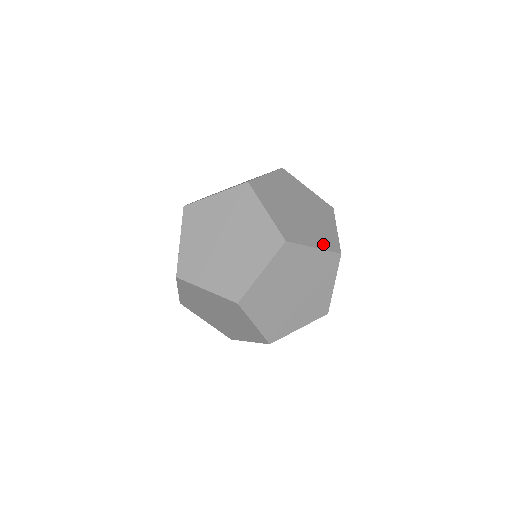
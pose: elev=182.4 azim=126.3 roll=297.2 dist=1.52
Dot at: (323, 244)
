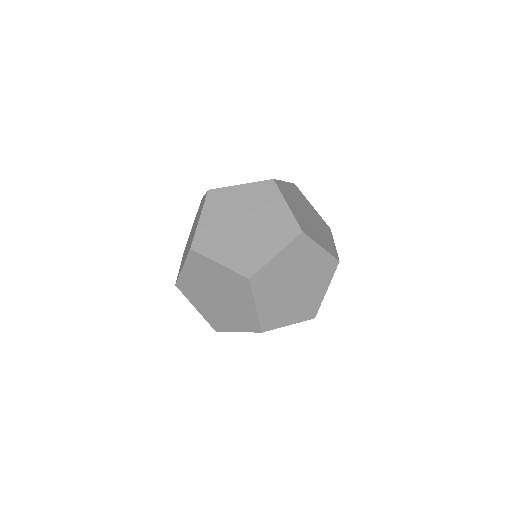
Dot at: (301, 317)
